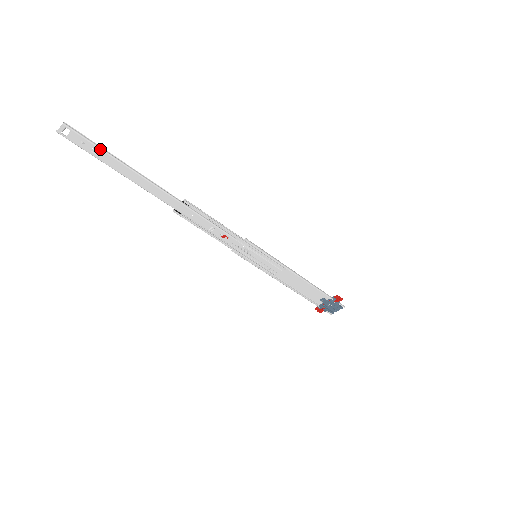
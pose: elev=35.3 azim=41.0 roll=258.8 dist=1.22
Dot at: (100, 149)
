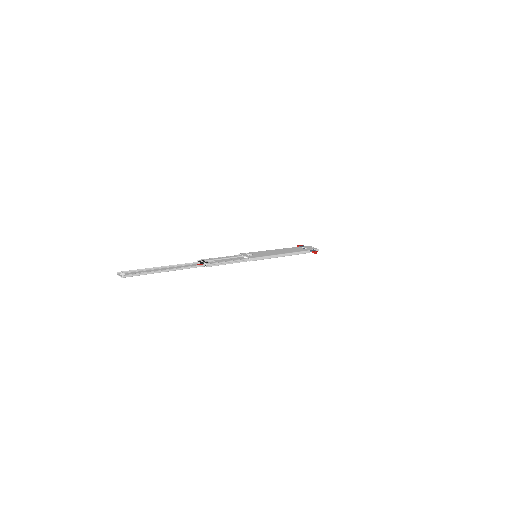
Dot at: occluded
